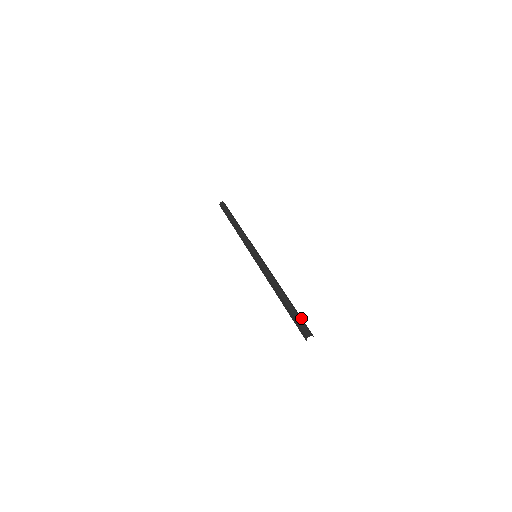
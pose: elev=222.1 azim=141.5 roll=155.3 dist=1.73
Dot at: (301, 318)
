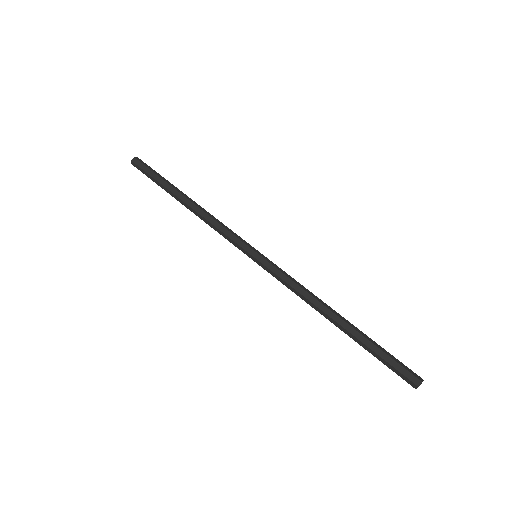
Dot at: (389, 355)
